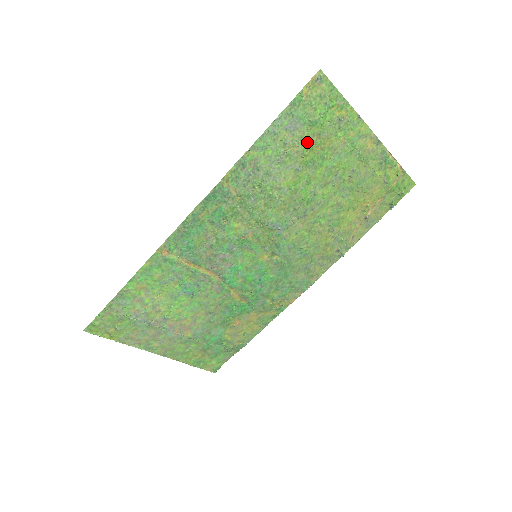
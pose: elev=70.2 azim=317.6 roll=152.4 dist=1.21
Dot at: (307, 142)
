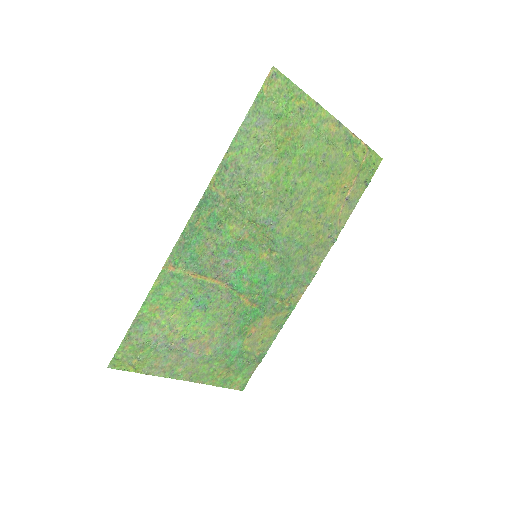
Dot at: (277, 135)
